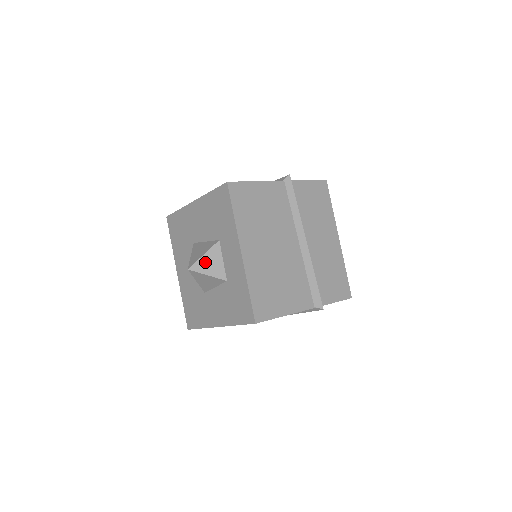
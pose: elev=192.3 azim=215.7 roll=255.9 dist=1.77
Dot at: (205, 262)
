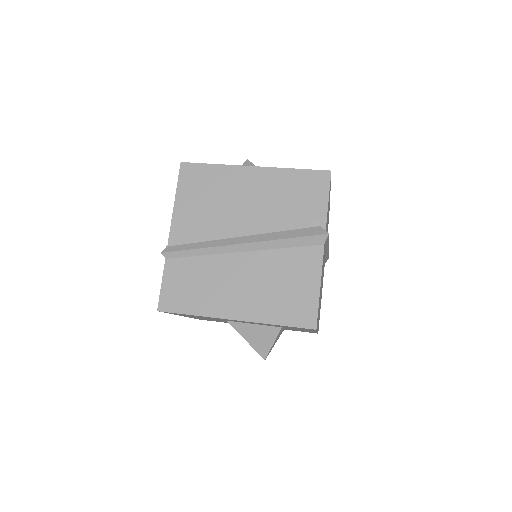
Dot at: occluded
